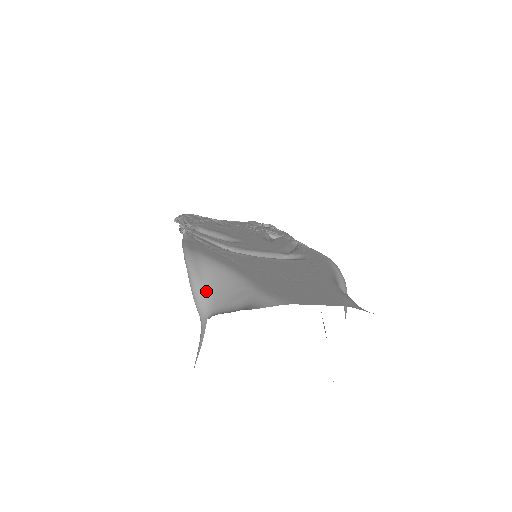
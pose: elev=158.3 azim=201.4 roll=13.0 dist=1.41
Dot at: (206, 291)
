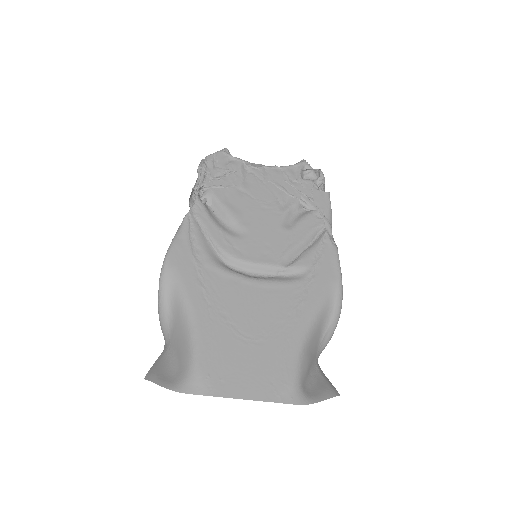
Dot at: (168, 321)
